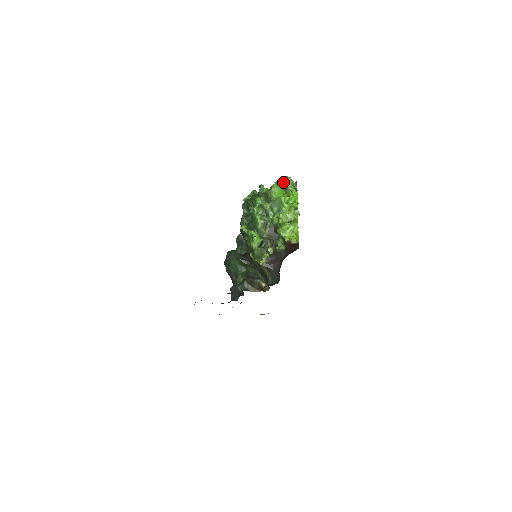
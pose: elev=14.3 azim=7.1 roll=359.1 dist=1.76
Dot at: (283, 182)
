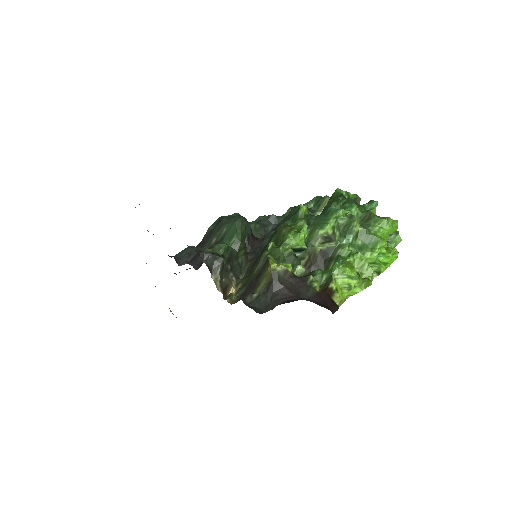
Dot at: occluded
